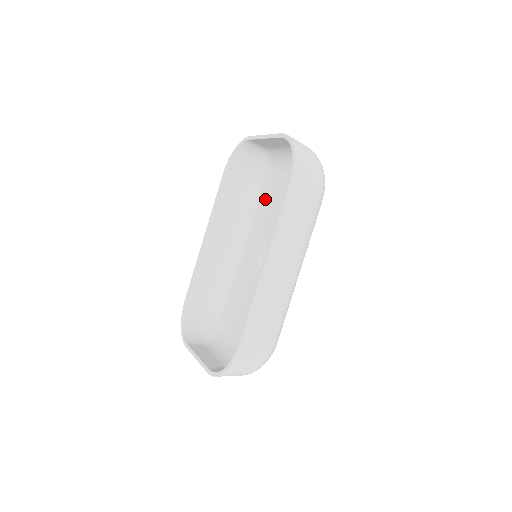
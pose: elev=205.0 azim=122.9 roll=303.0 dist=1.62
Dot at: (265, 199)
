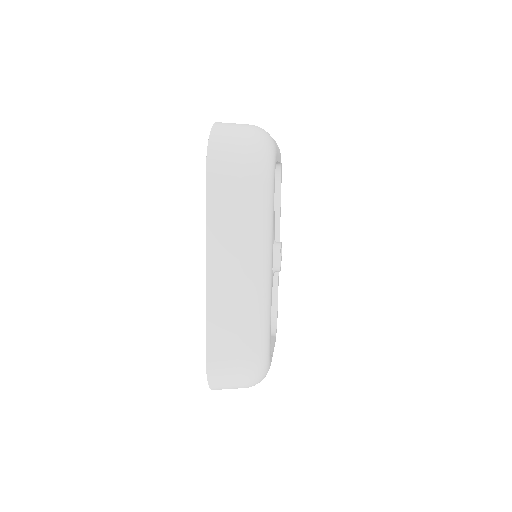
Dot at: occluded
